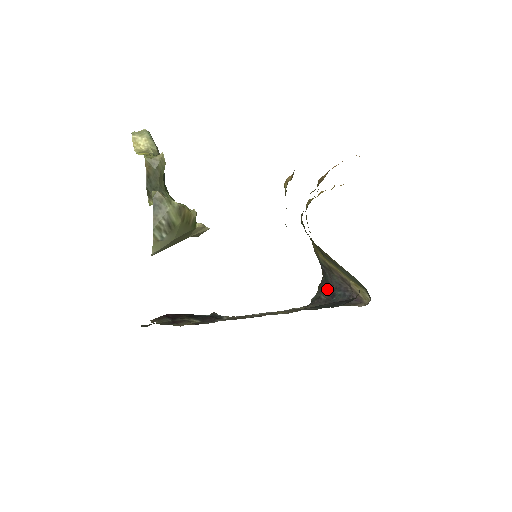
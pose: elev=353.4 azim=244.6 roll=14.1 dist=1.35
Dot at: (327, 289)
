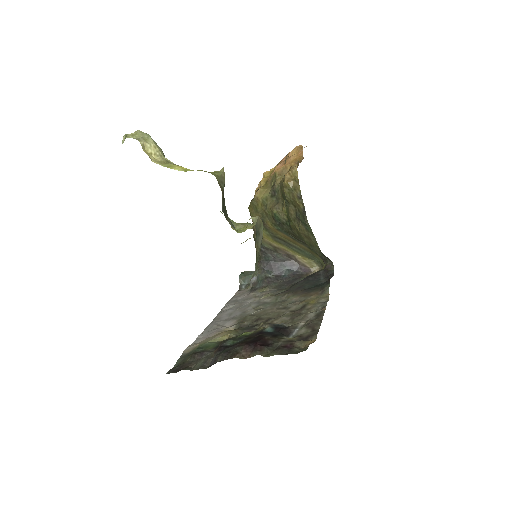
Dot at: (272, 268)
